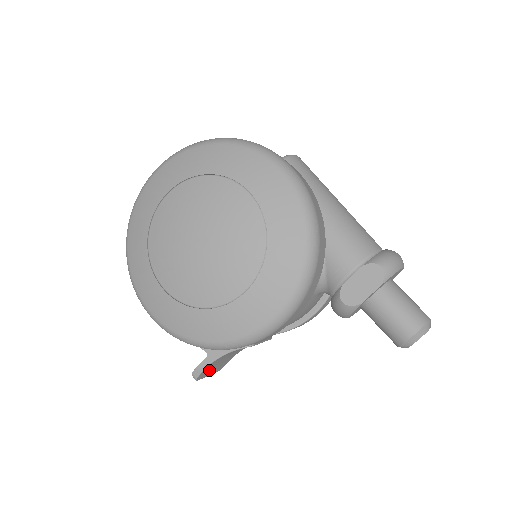
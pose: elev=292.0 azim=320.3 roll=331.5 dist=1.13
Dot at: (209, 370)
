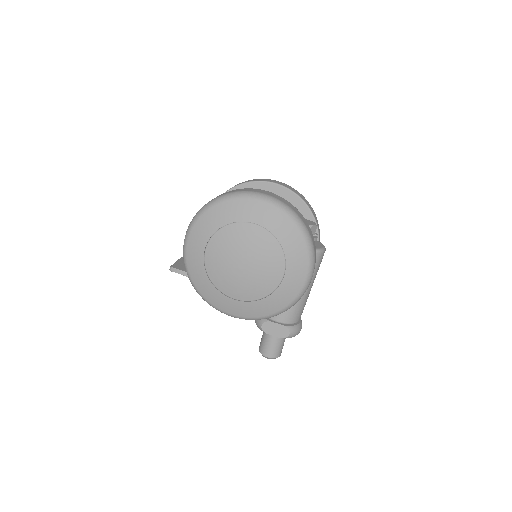
Dot at: occluded
